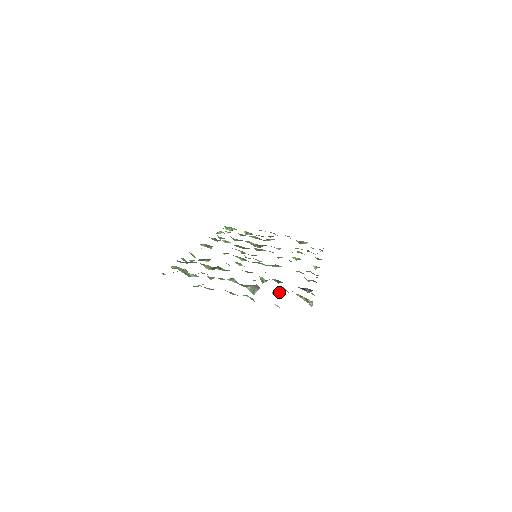
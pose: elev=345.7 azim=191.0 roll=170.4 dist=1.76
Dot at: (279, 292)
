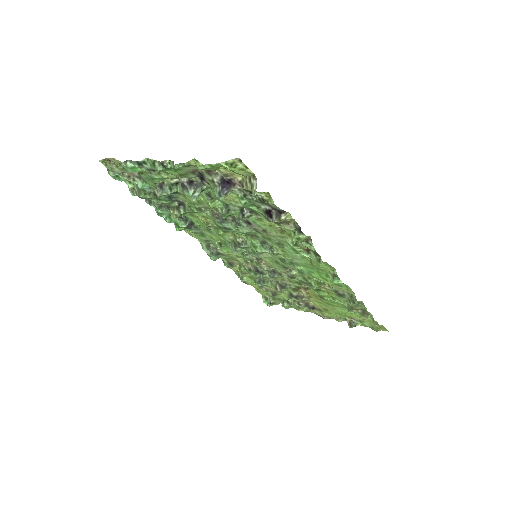
Dot at: (219, 176)
